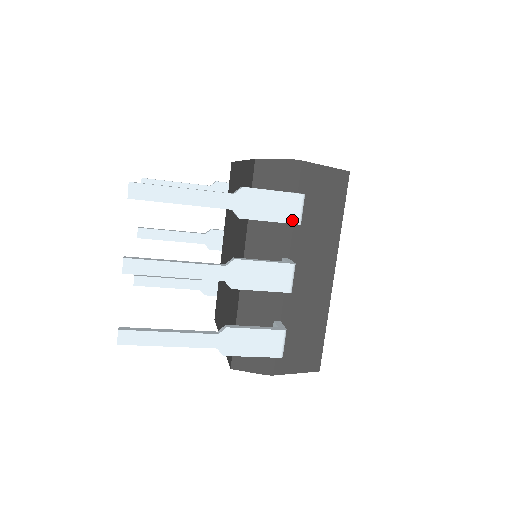
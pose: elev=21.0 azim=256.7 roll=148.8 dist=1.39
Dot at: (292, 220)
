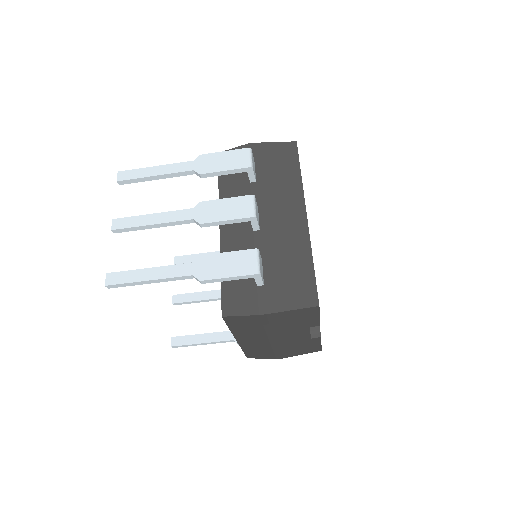
Dot at: (243, 166)
